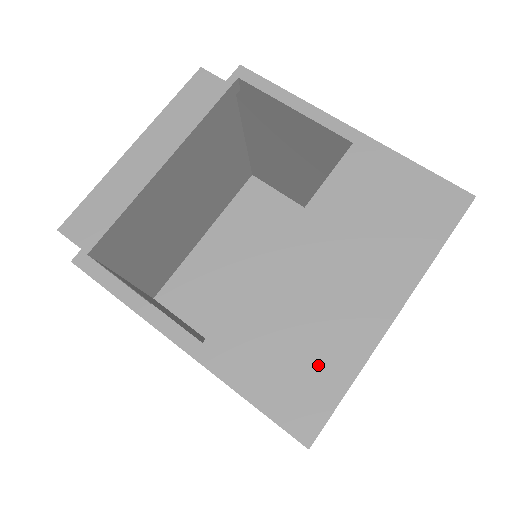
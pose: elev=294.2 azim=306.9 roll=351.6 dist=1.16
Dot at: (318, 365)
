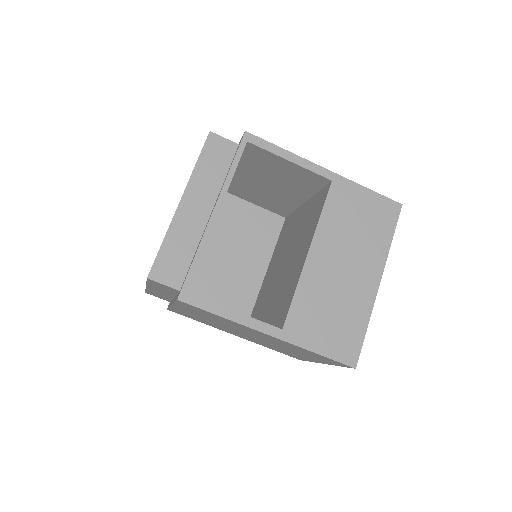
Dot at: (348, 322)
